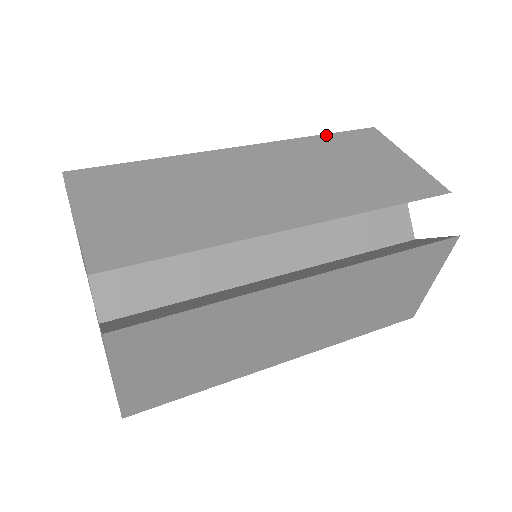
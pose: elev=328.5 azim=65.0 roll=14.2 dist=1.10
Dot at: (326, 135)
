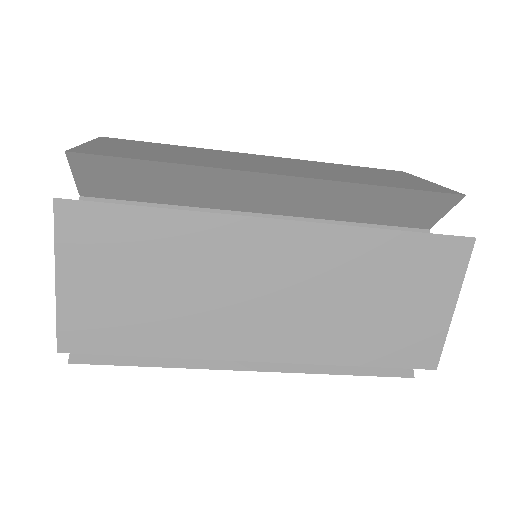
Dot at: (349, 165)
